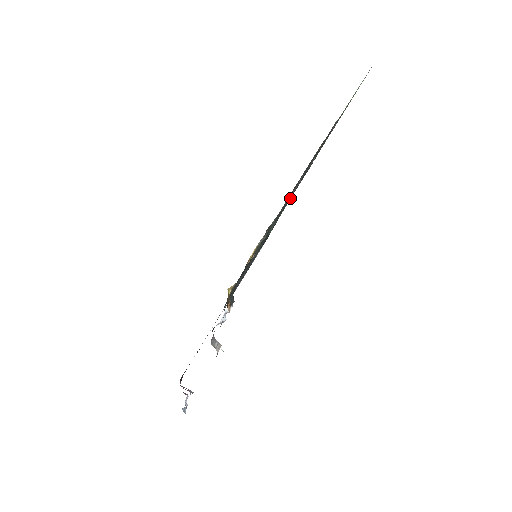
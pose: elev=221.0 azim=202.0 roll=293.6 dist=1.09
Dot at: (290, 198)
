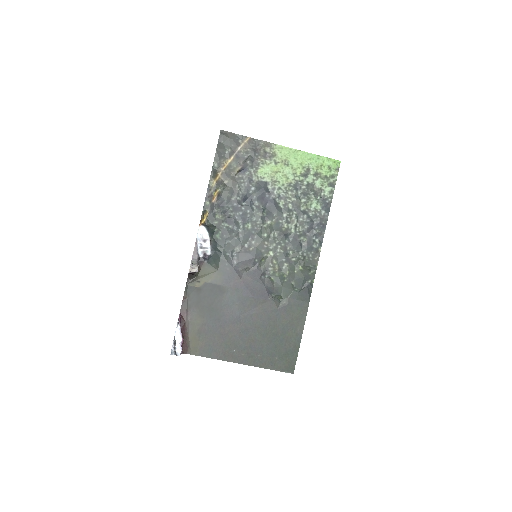
Dot at: (298, 242)
